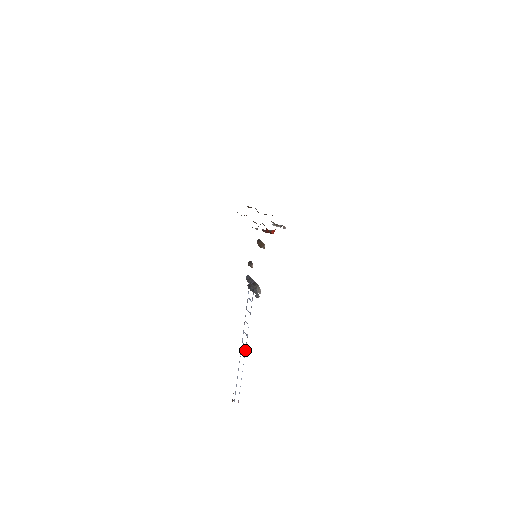
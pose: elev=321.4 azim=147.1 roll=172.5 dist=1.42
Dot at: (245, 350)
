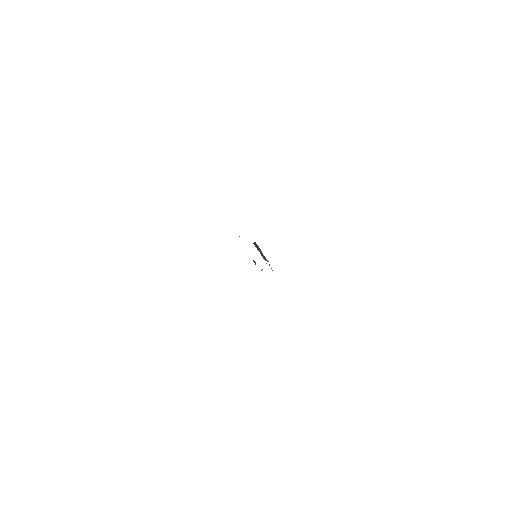
Dot at: occluded
